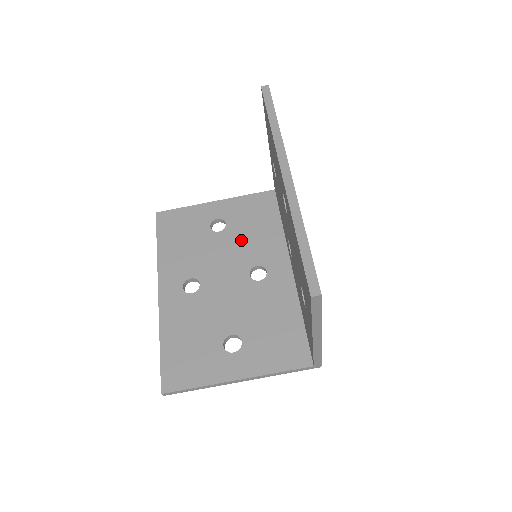
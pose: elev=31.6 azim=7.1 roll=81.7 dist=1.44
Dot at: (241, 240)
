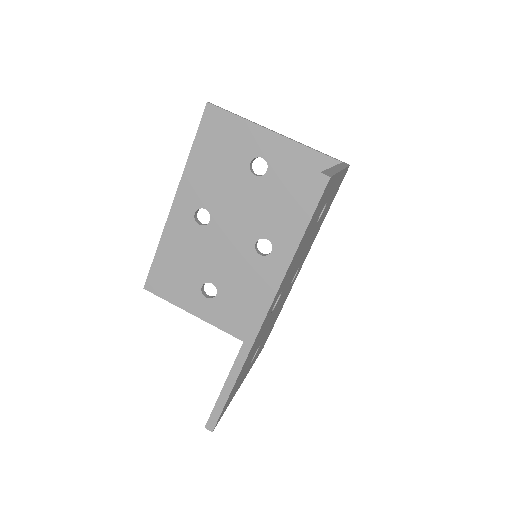
Dot at: (270, 201)
